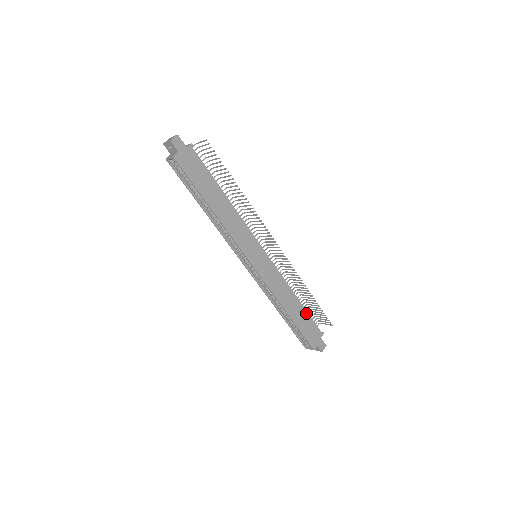
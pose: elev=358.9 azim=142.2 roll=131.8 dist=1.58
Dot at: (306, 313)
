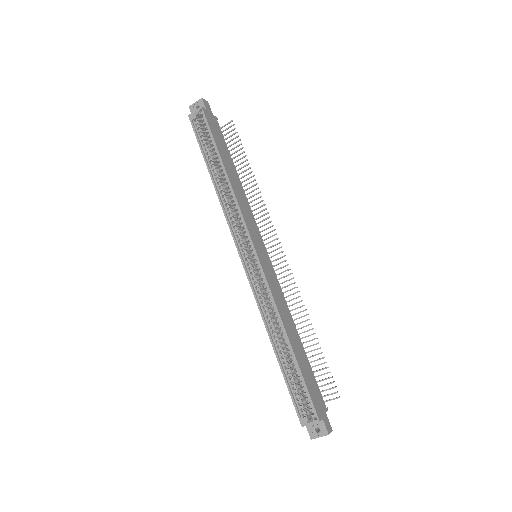
Dot at: (308, 362)
